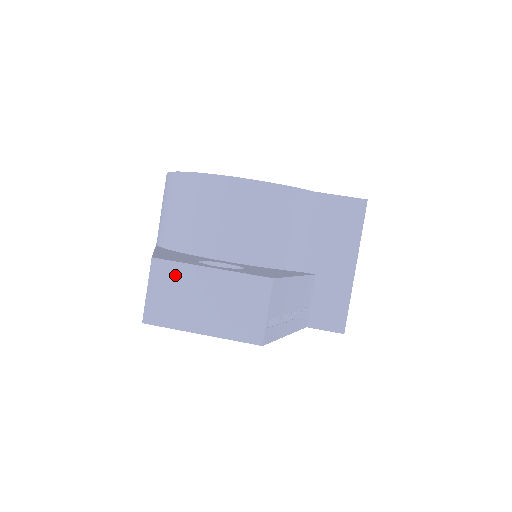
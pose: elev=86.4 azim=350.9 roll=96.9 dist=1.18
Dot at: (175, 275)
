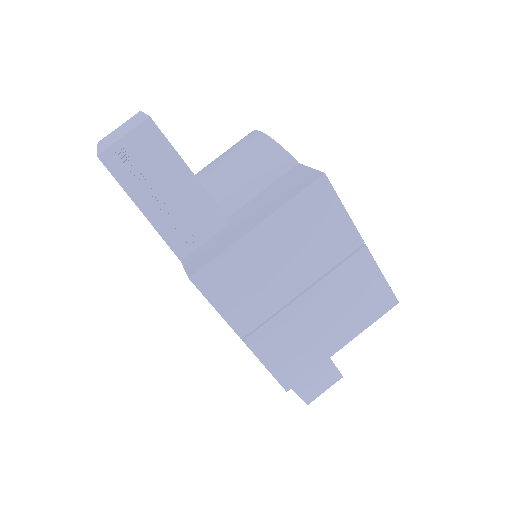
Dot at: (133, 118)
